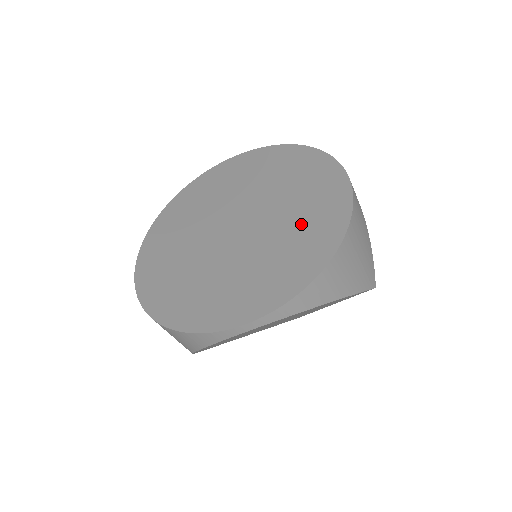
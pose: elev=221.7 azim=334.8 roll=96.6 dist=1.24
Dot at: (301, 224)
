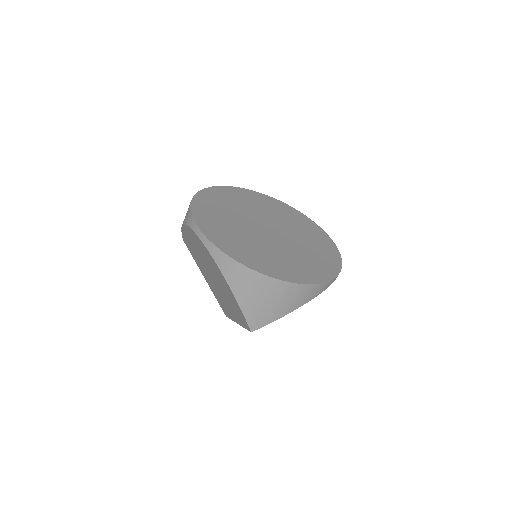
Dot at: (302, 228)
